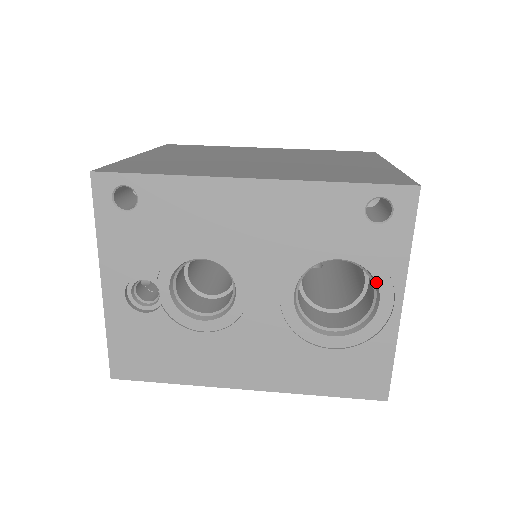
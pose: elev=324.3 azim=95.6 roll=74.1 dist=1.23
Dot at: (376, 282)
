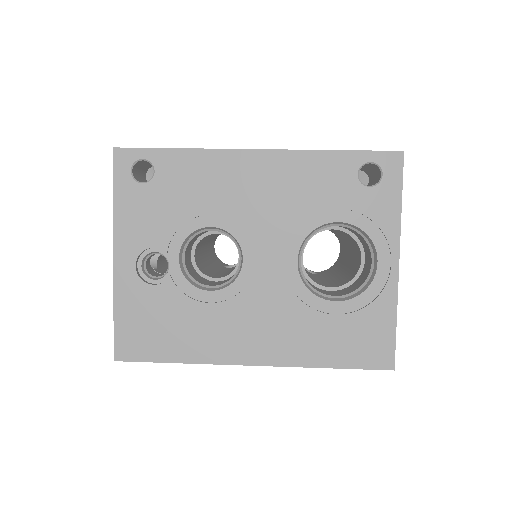
Dot at: (373, 243)
